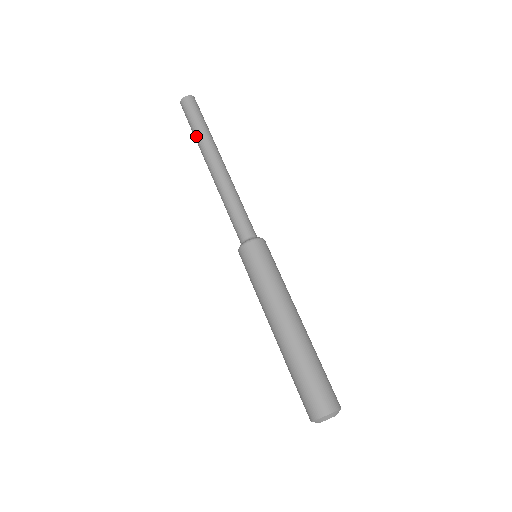
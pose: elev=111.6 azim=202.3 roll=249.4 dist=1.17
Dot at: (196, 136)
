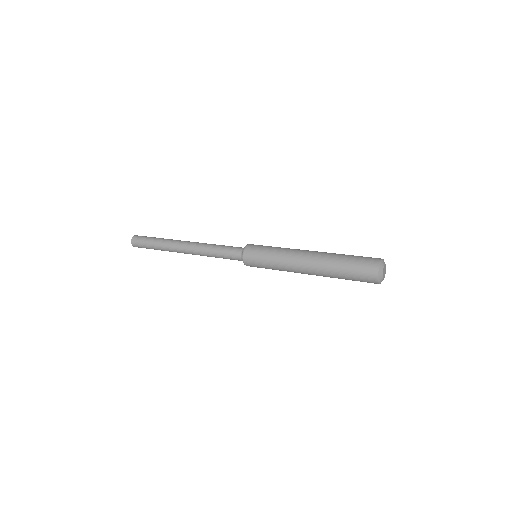
Dot at: (158, 244)
